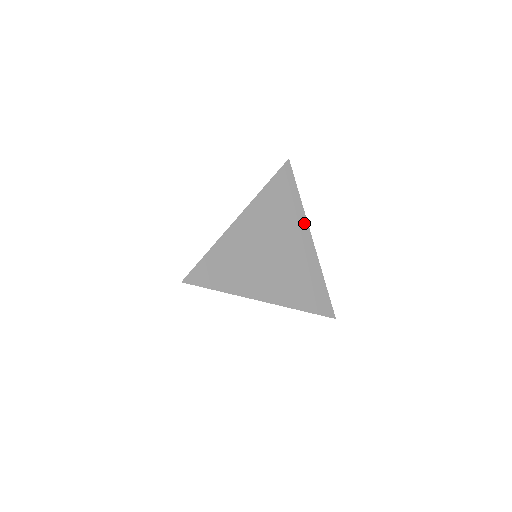
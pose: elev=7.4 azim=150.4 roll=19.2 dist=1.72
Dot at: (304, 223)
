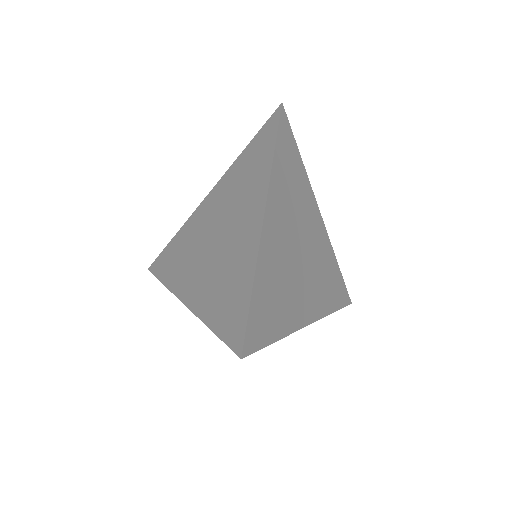
Dot at: (311, 195)
